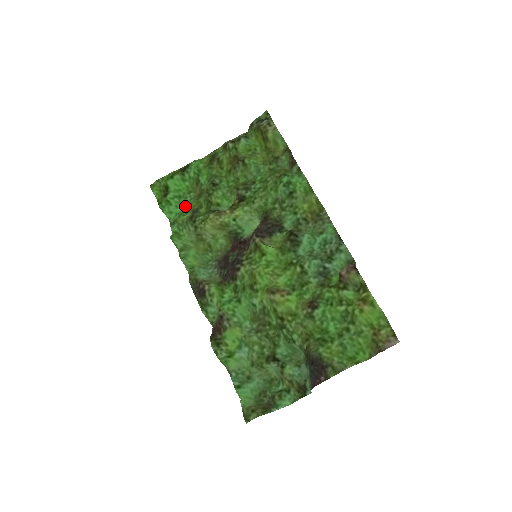
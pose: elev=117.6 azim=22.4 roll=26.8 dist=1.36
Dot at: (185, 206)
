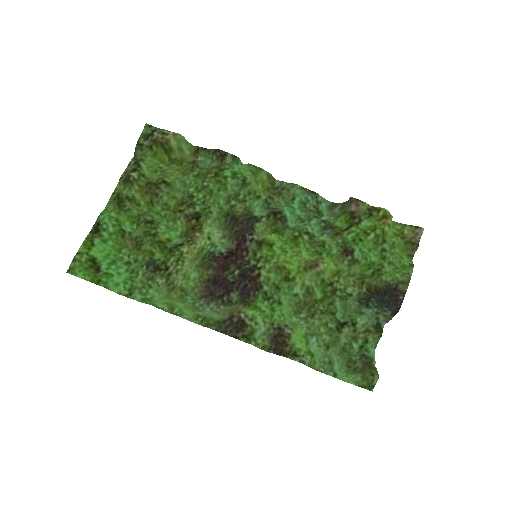
Dot at: (127, 267)
